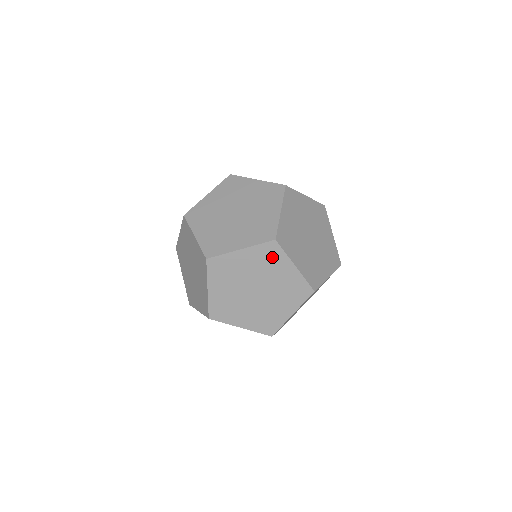
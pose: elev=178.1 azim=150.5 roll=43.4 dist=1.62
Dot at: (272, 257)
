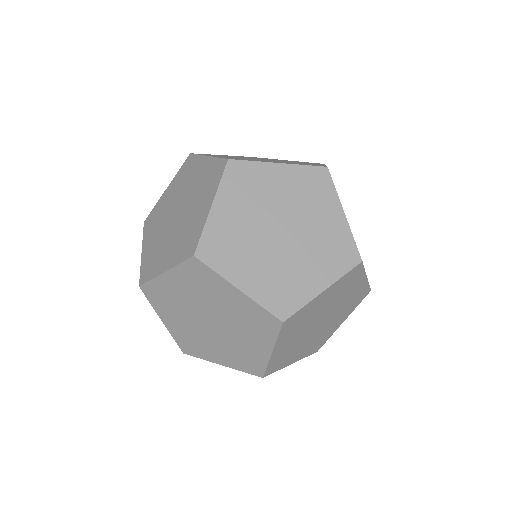
Dot at: (204, 279)
